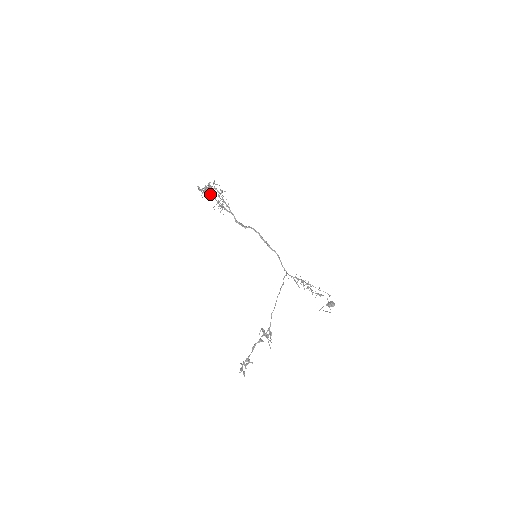
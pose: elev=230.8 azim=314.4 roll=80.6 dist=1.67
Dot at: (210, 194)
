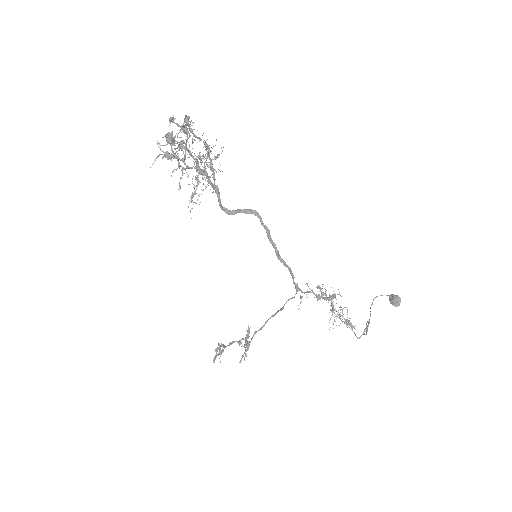
Dot at: (184, 149)
